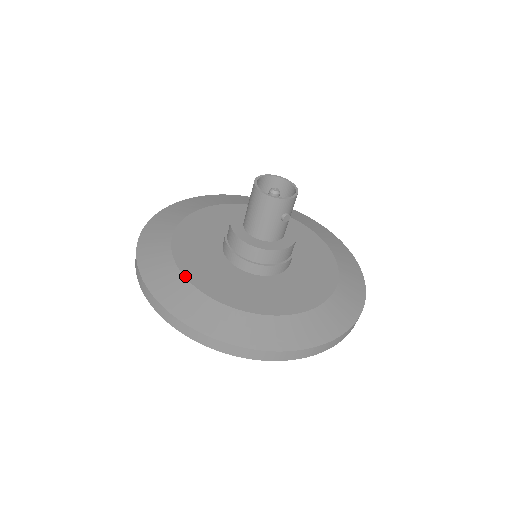
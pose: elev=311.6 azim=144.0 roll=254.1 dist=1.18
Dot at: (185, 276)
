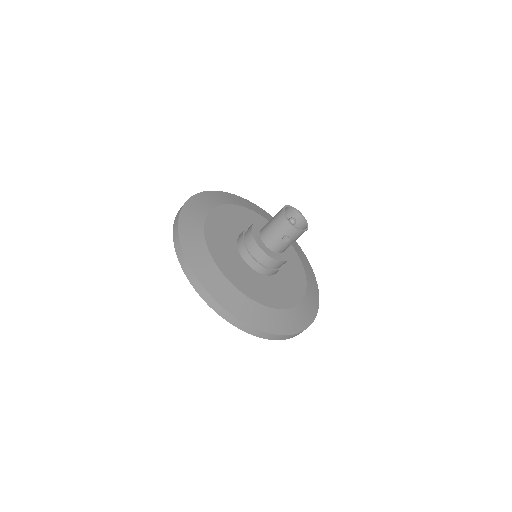
Dot at: (205, 224)
